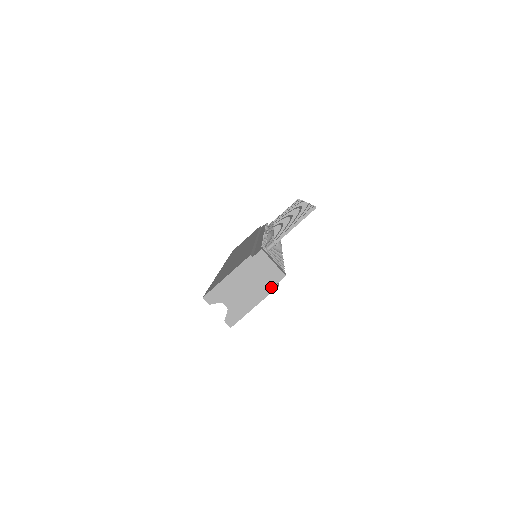
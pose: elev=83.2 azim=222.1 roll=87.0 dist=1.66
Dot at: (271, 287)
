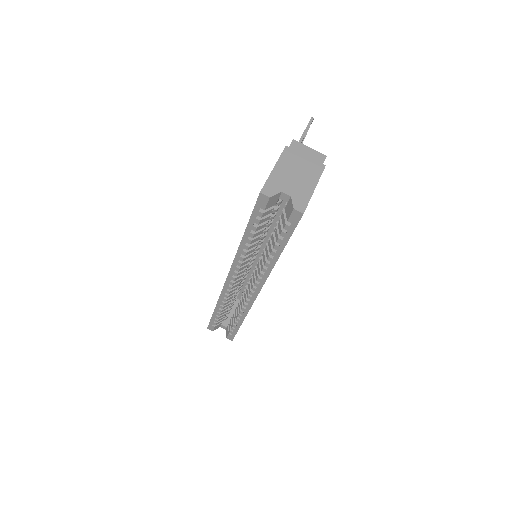
Dot at: (320, 168)
